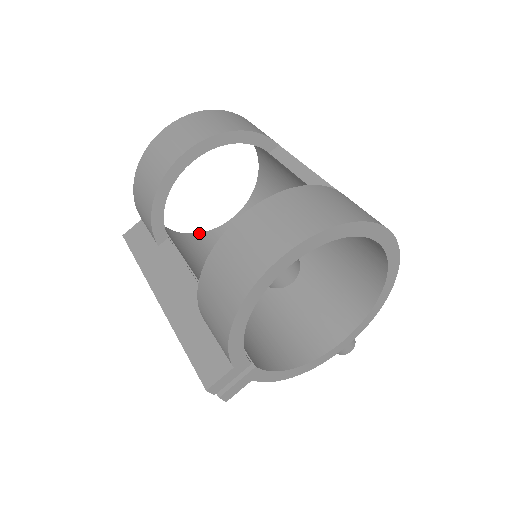
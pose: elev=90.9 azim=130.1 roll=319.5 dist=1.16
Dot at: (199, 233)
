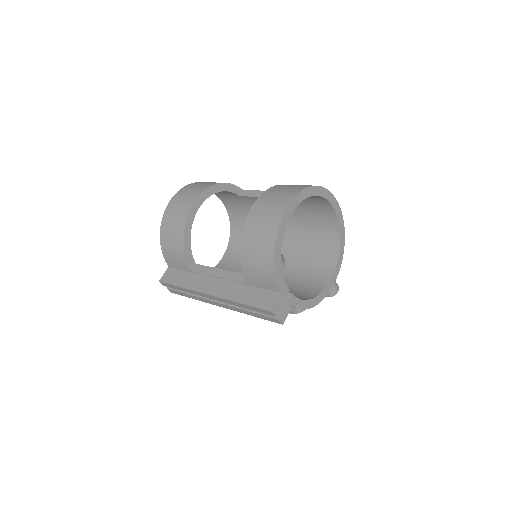
Dot at: occluded
